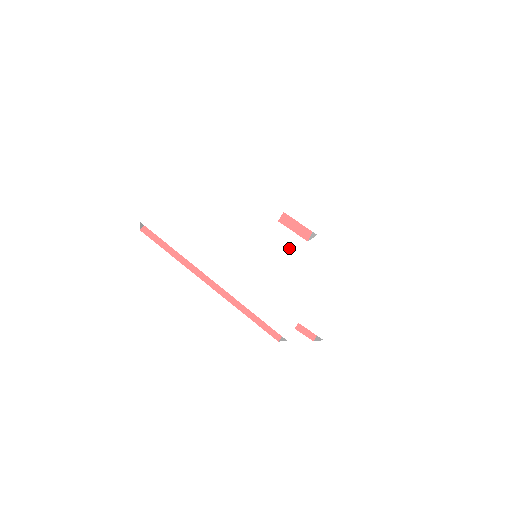
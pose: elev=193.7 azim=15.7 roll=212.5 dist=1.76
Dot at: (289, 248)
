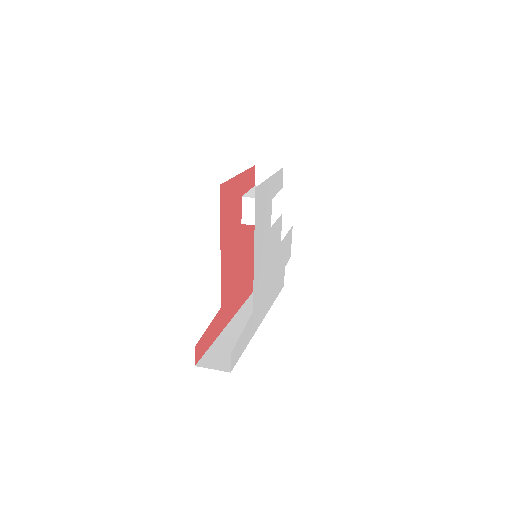
Dot at: (277, 225)
